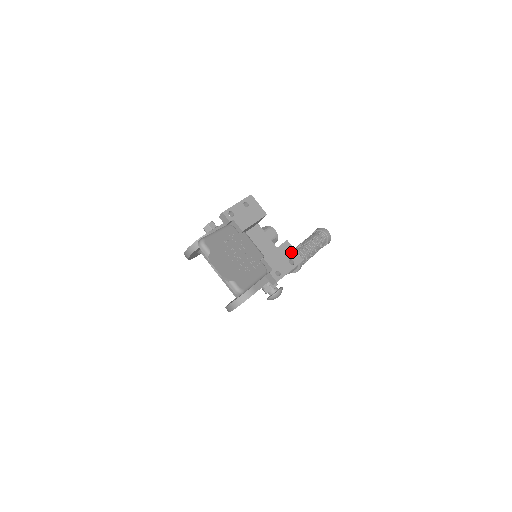
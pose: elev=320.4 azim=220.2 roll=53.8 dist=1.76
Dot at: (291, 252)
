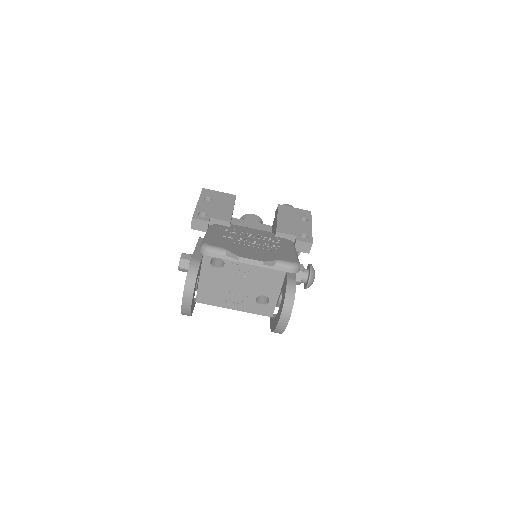
Dot at: (293, 211)
